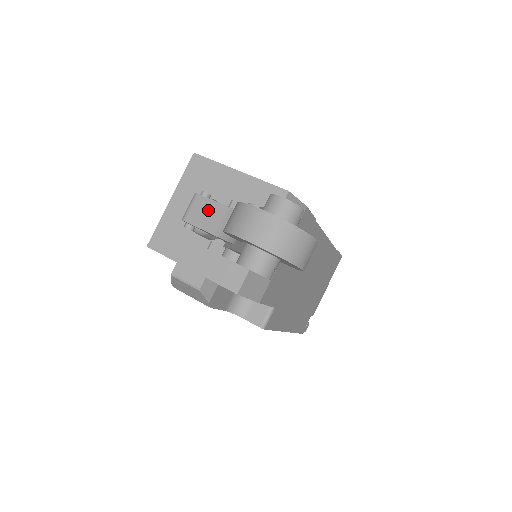
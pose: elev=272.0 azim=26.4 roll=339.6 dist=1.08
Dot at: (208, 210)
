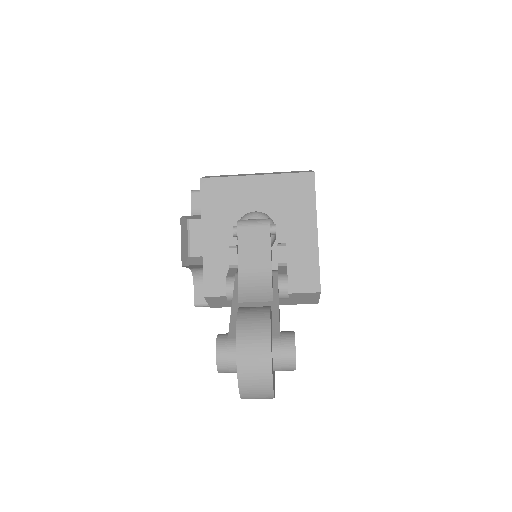
Dot at: (259, 247)
